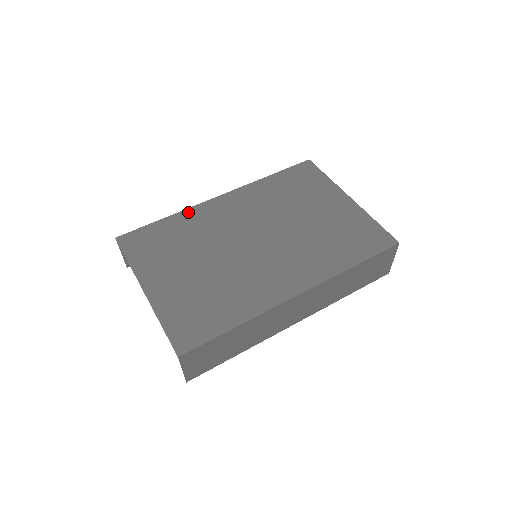
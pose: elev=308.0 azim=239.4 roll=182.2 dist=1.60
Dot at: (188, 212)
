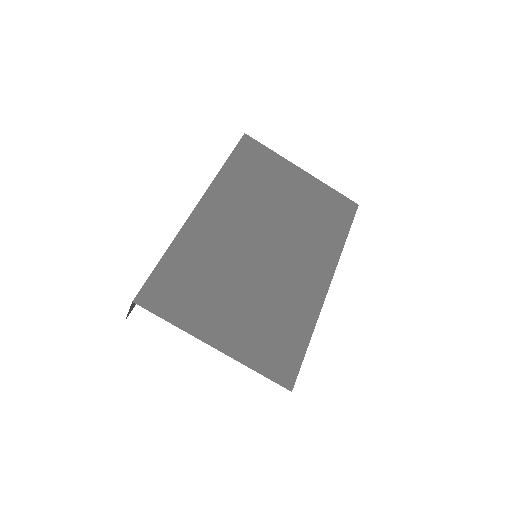
Dot at: (183, 237)
